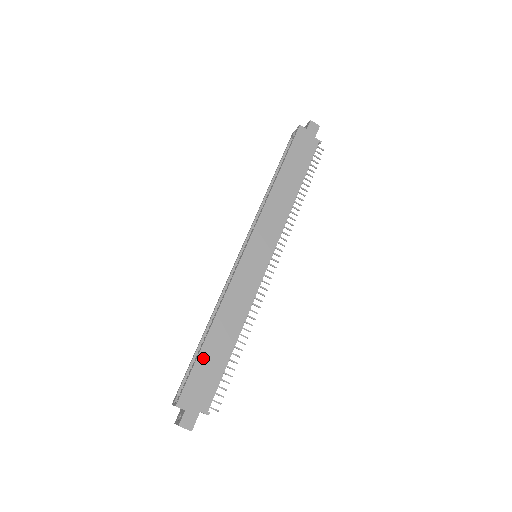
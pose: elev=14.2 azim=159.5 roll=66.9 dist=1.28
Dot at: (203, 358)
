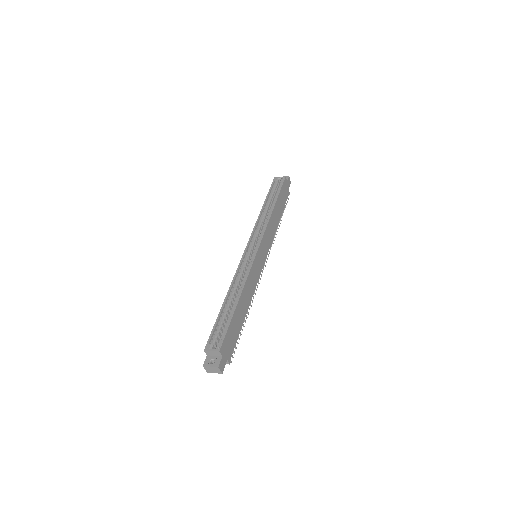
Dot at: (234, 320)
